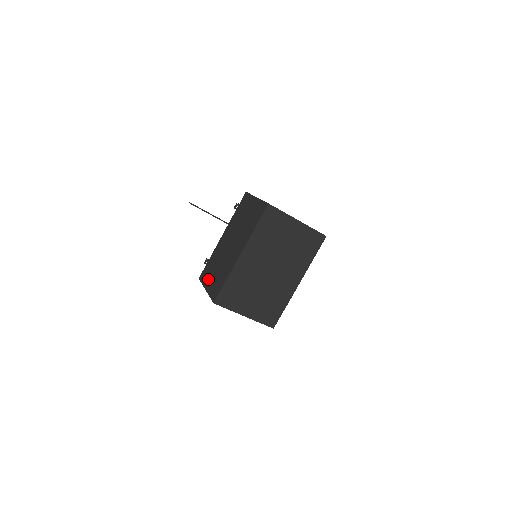
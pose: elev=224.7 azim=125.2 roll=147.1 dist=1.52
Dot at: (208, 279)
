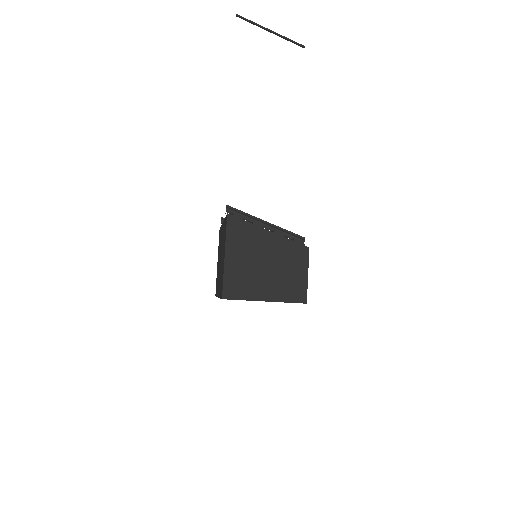
Dot at: (218, 255)
